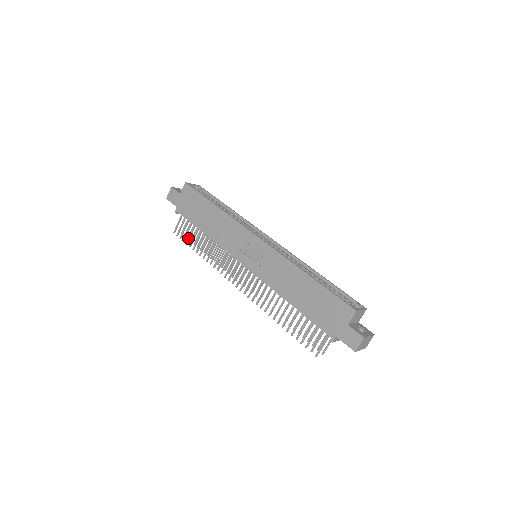
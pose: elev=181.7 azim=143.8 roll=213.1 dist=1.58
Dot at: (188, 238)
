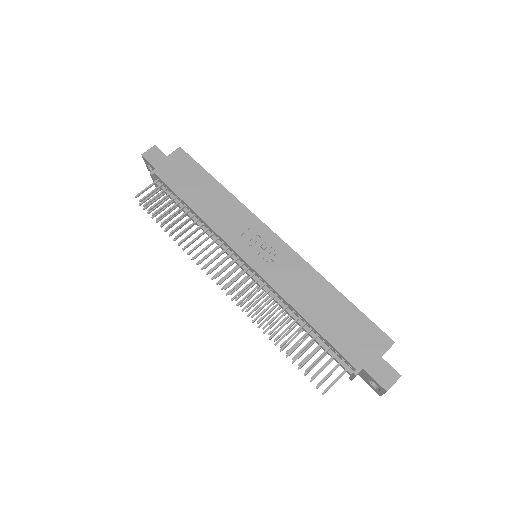
Dot at: occluded
